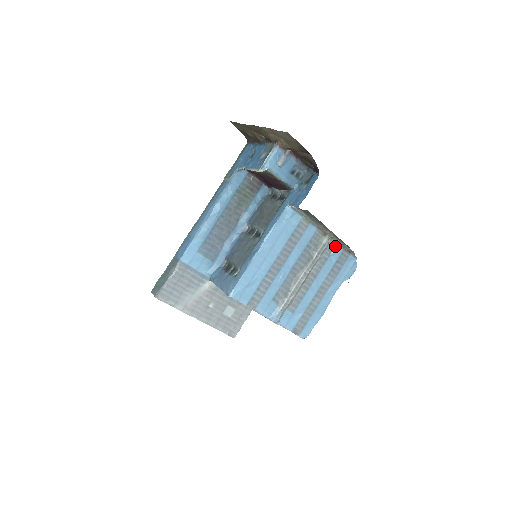
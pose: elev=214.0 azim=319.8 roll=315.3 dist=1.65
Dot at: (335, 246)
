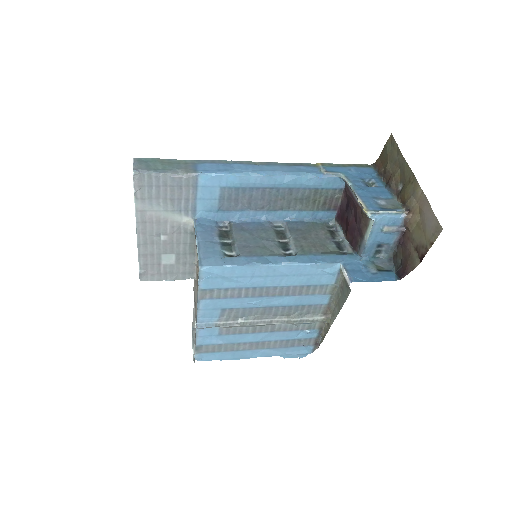
Dot at: (316, 329)
